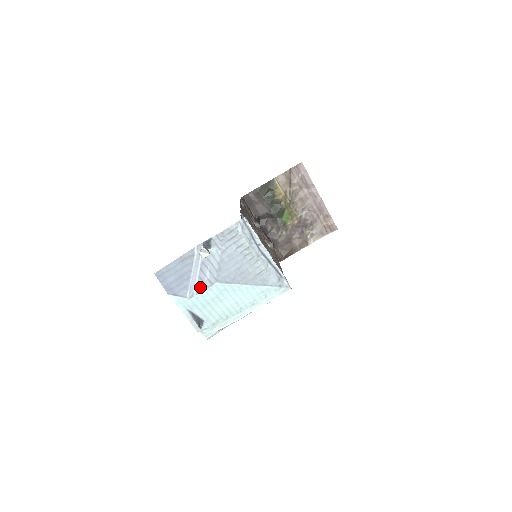
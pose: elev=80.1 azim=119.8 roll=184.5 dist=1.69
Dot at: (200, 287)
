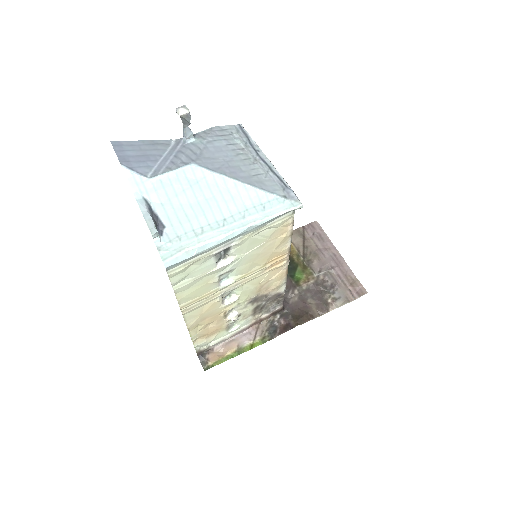
Dot at: (169, 168)
